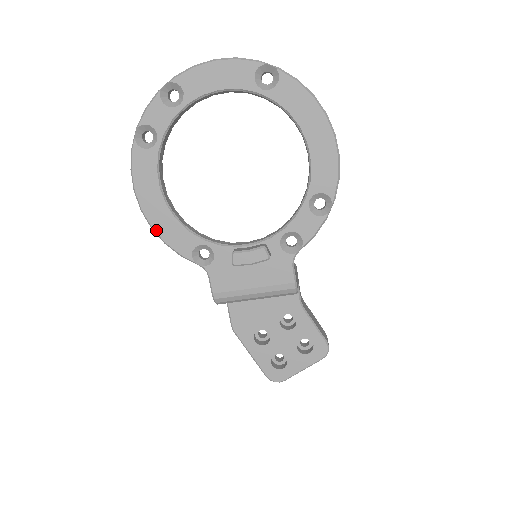
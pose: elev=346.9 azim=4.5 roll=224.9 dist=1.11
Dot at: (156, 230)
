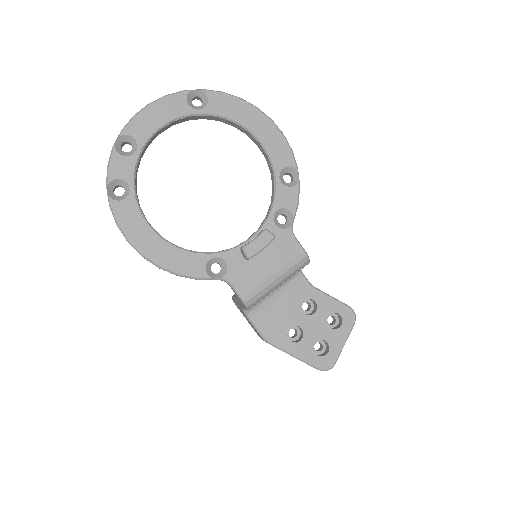
Dot at: (164, 267)
